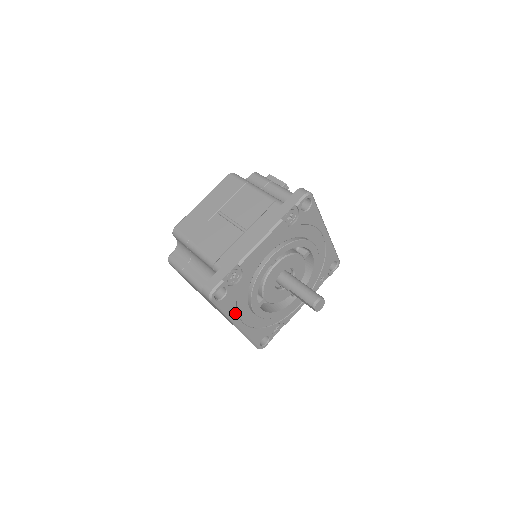
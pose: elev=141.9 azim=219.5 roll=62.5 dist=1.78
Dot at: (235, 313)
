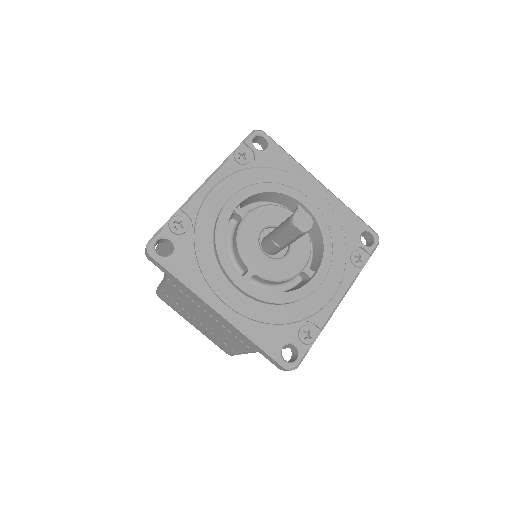
Dot at: (204, 285)
